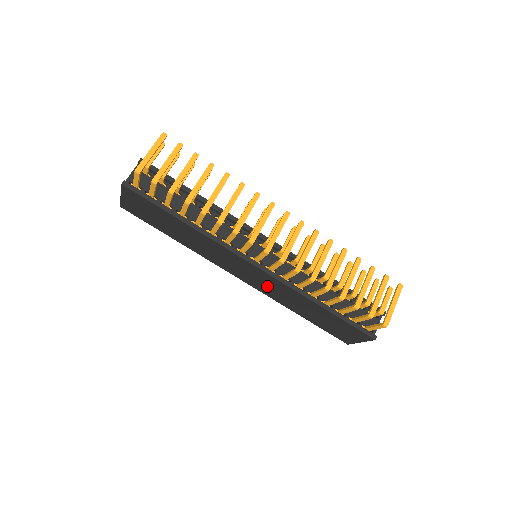
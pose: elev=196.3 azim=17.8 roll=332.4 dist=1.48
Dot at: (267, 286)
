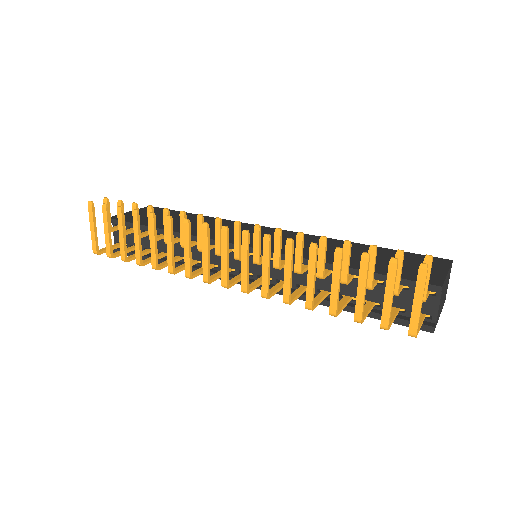
Dot at: occluded
